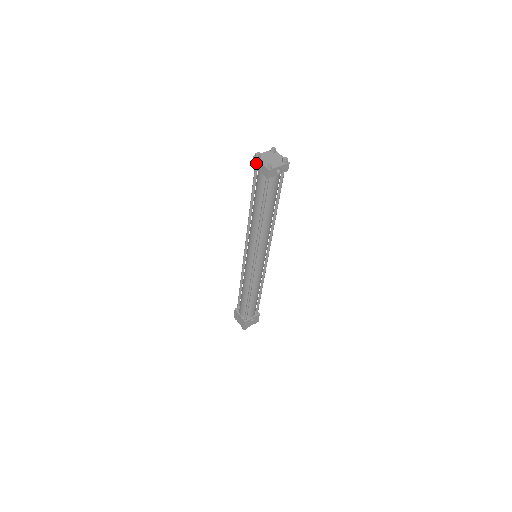
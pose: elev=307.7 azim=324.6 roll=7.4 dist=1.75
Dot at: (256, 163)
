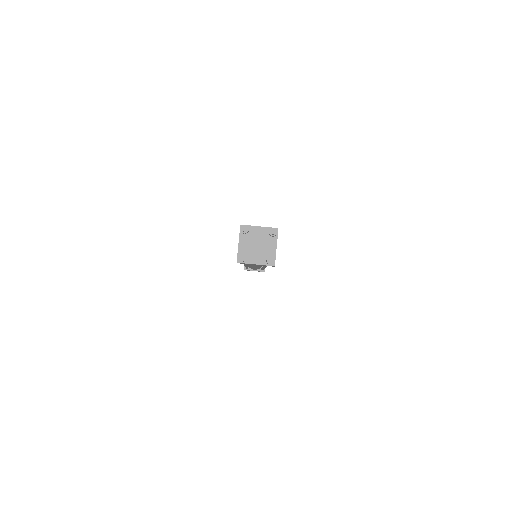
Dot at: occluded
